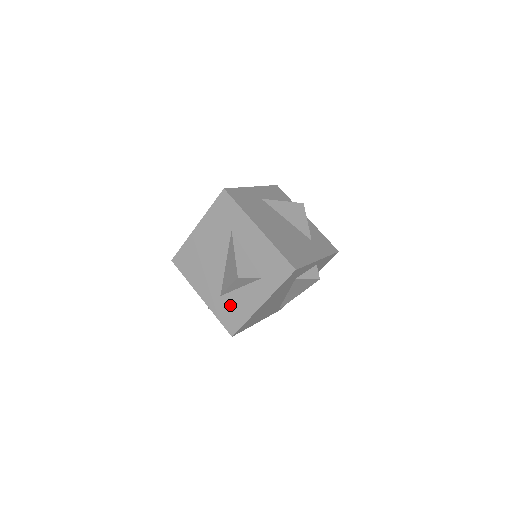
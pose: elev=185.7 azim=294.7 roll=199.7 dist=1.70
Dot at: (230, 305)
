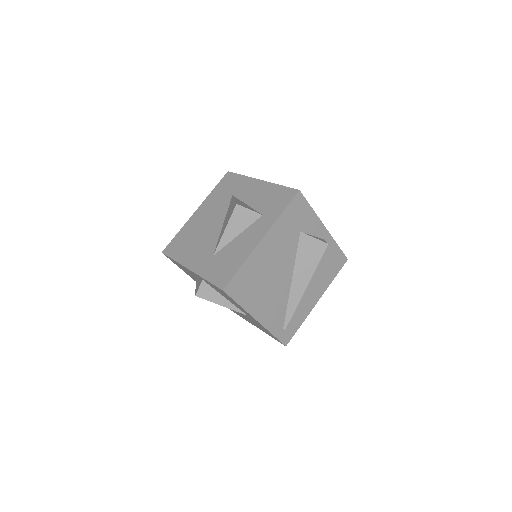
Dot at: (224, 258)
